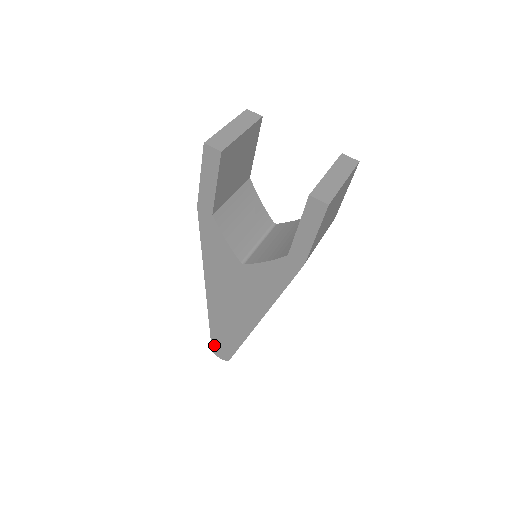
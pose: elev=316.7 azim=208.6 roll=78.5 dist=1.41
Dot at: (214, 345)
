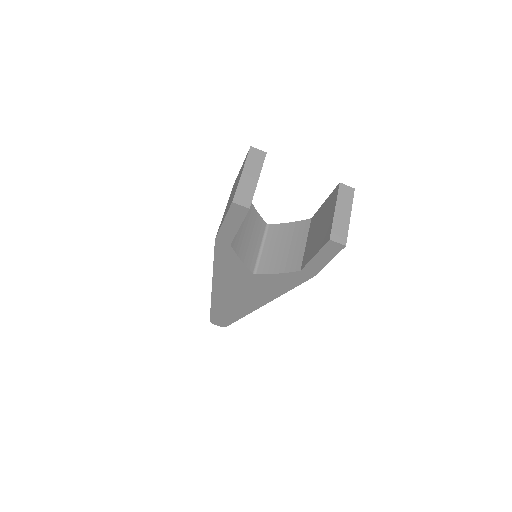
Dot at: (213, 318)
